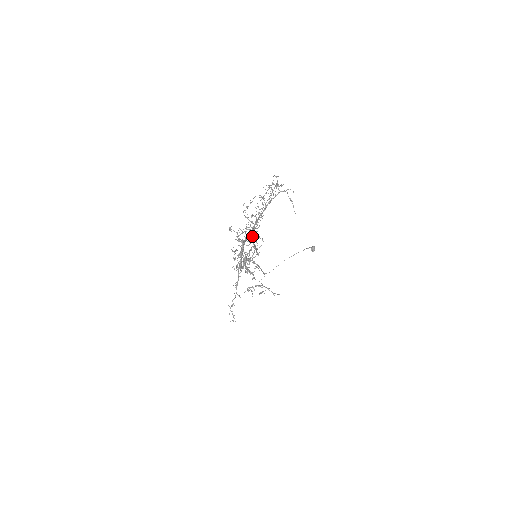
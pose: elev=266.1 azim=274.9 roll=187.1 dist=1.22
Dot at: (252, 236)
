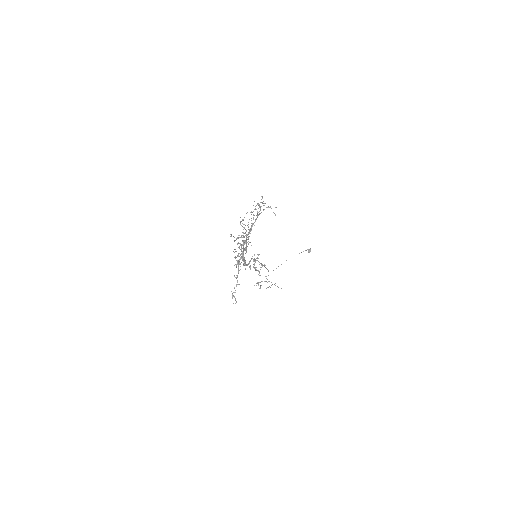
Dot at: occluded
